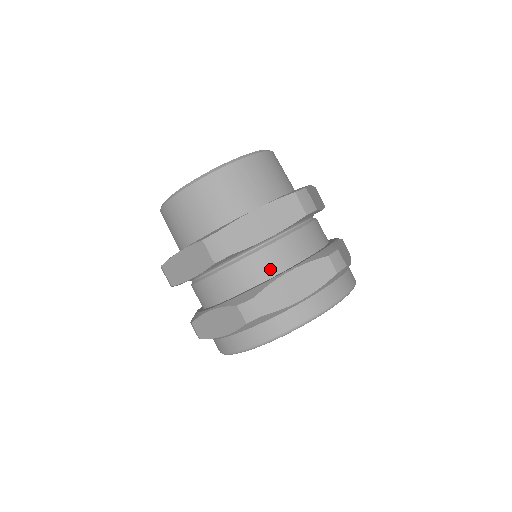
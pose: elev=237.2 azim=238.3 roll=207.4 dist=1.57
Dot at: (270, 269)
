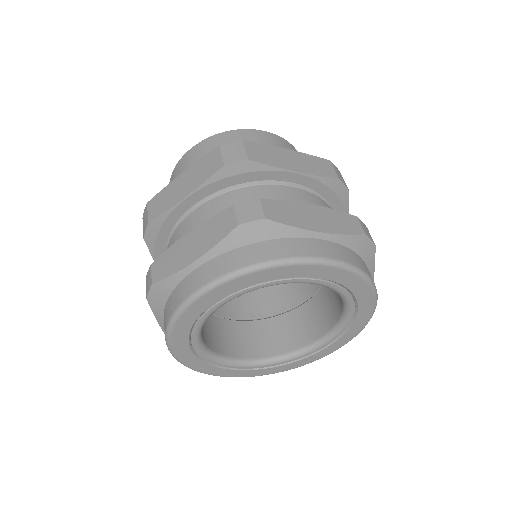
Dot at: occluded
